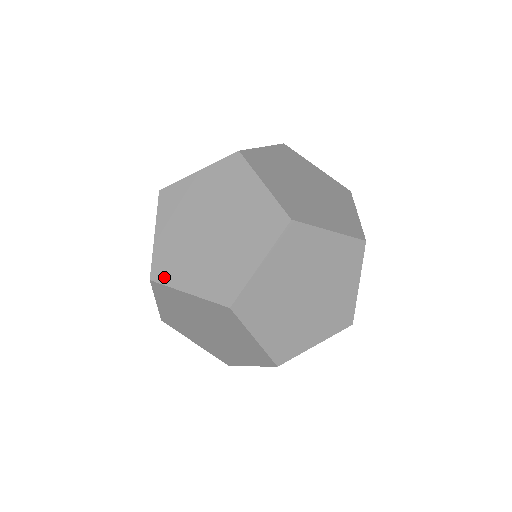
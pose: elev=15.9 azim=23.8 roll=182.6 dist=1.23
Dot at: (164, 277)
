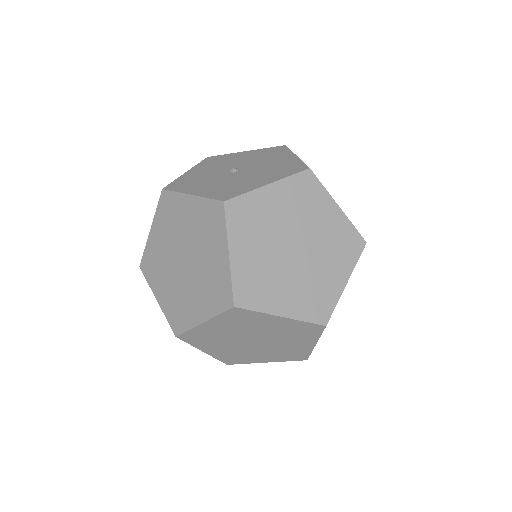
Dot at: (252, 302)
